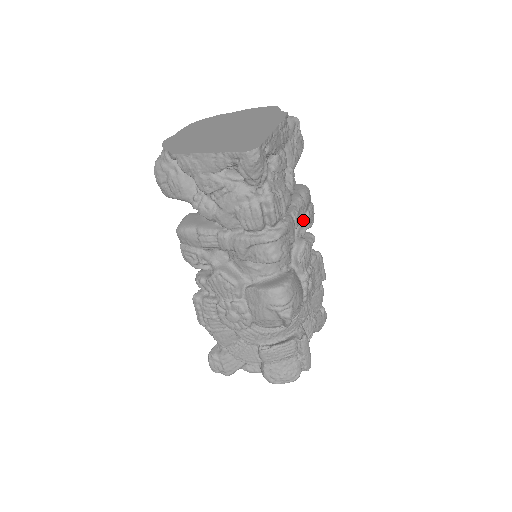
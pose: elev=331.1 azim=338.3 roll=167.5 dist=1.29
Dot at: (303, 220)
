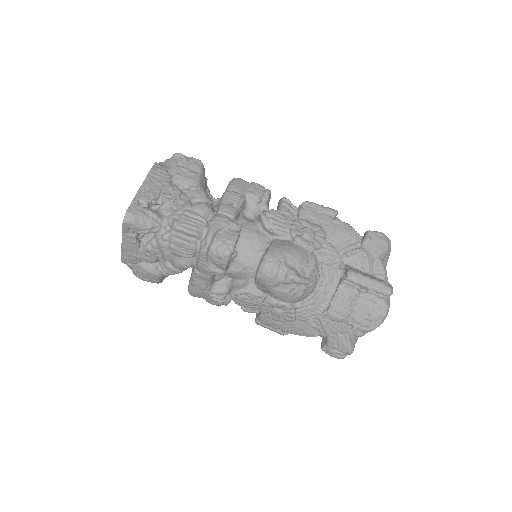
Dot at: (251, 201)
